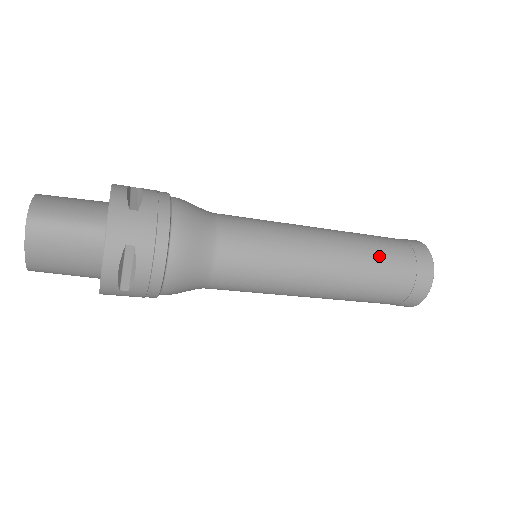
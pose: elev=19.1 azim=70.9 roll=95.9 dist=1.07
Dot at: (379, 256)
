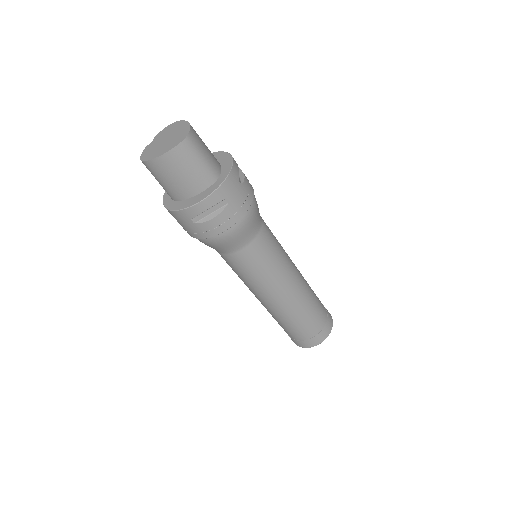
Dot at: (314, 306)
